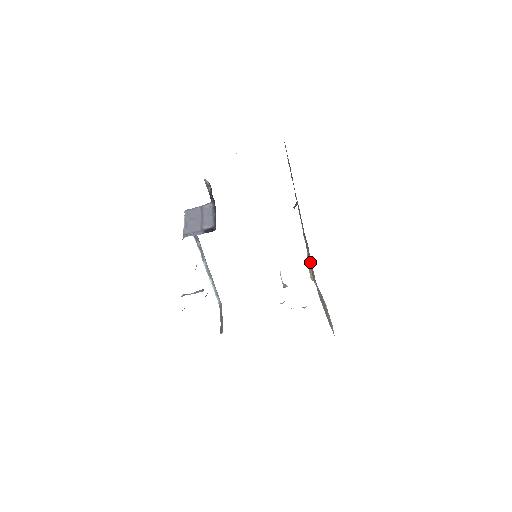
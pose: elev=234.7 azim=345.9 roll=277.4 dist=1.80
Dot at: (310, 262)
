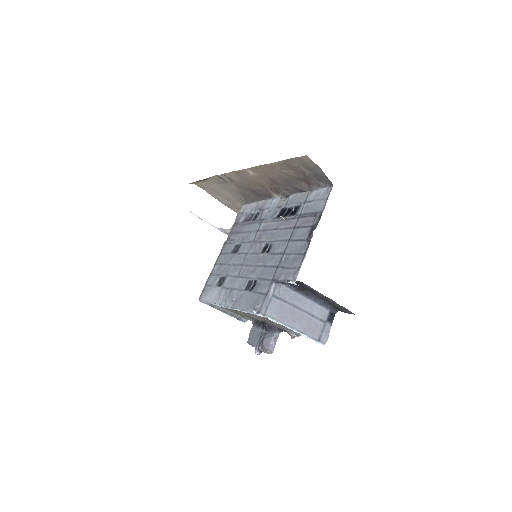
Dot at: (212, 183)
